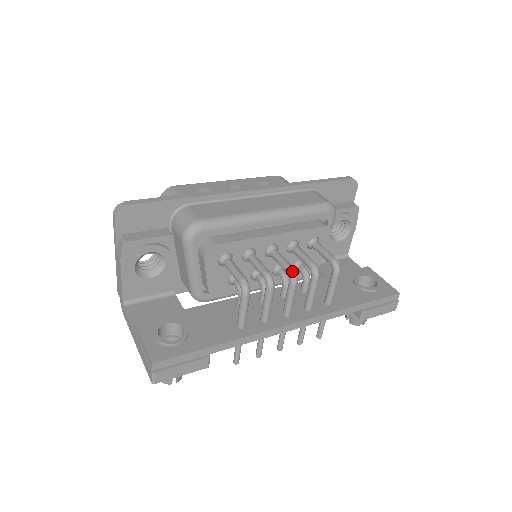
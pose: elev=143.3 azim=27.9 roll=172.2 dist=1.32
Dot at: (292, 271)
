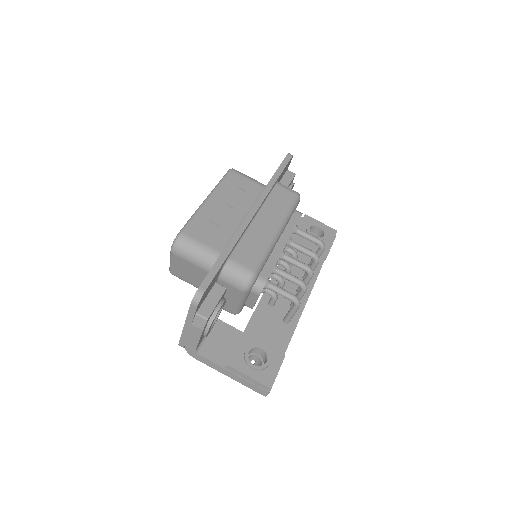
Dot at: (310, 270)
